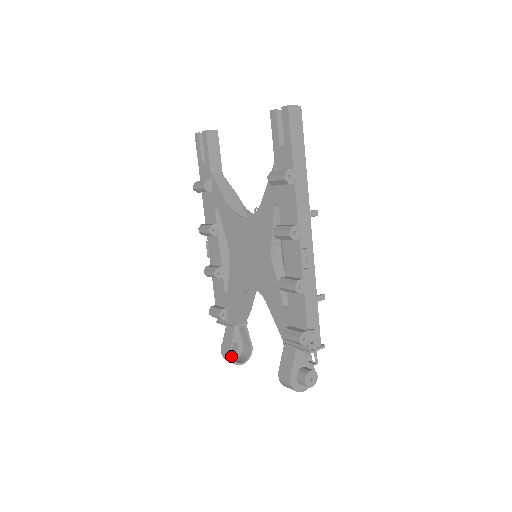
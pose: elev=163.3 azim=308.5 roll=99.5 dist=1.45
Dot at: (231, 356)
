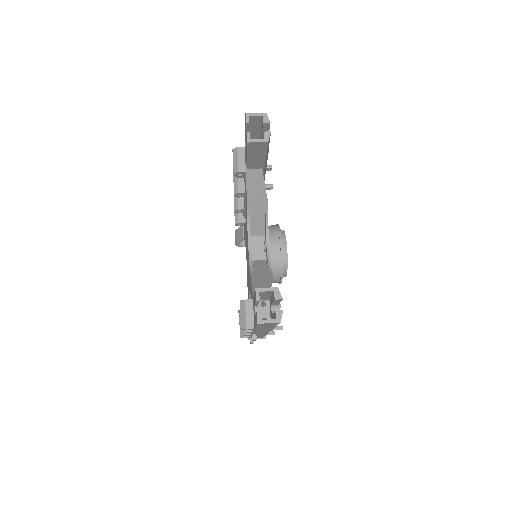
Dot at: (237, 244)
